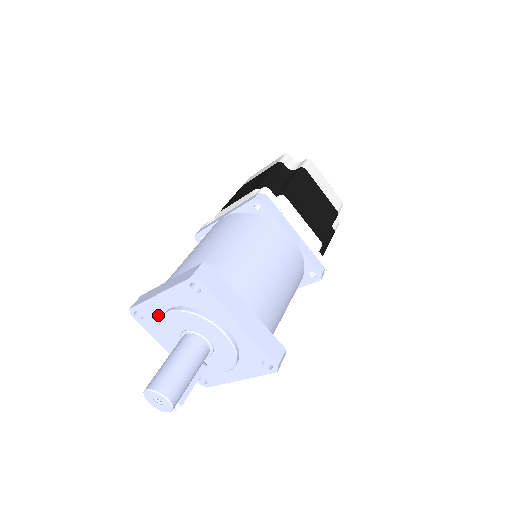
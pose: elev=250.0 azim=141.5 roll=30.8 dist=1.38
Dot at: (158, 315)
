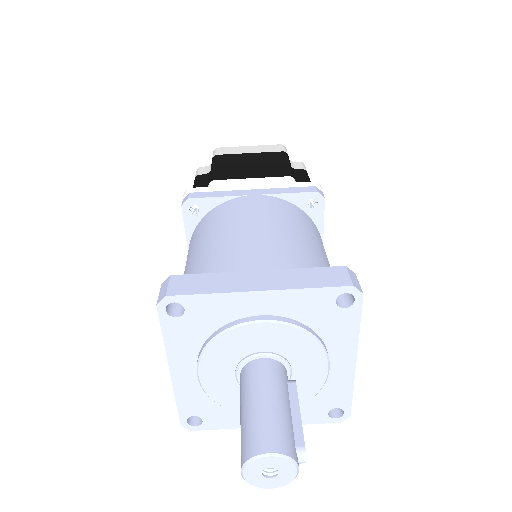
Dot at: (203, 394)
